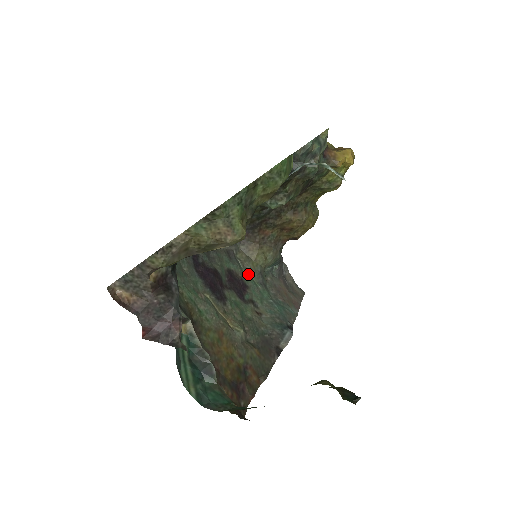
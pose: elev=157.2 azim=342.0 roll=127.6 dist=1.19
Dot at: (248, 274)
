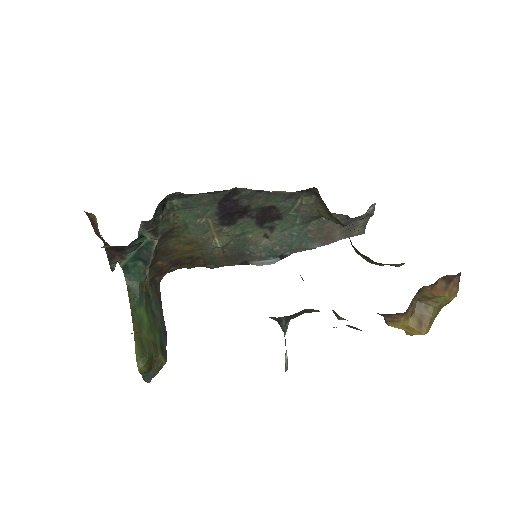
Dot at: (297, 212)
